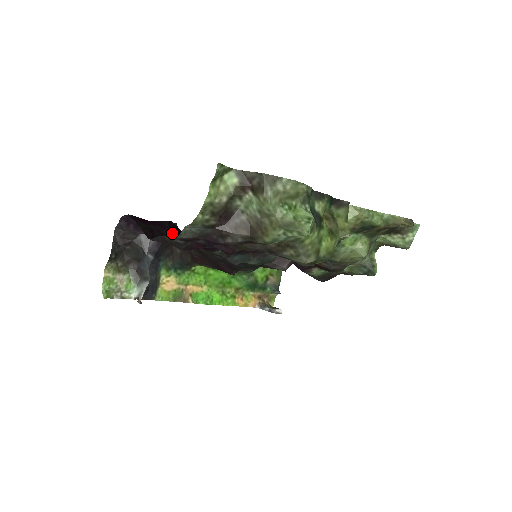
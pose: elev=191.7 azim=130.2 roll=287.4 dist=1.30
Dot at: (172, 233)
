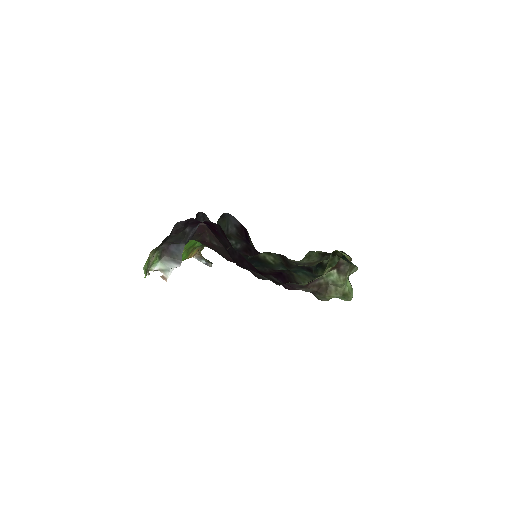
Dot at: (231, 246)
